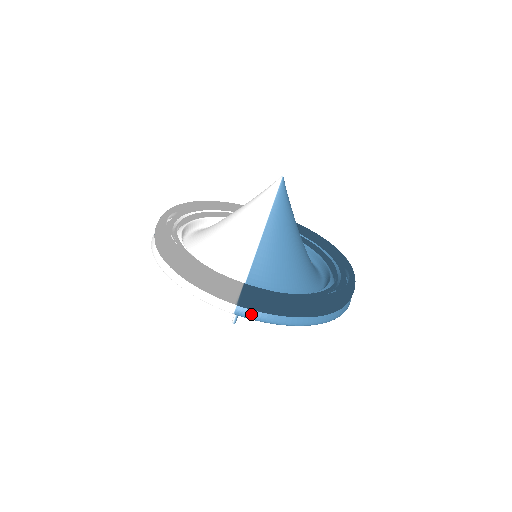
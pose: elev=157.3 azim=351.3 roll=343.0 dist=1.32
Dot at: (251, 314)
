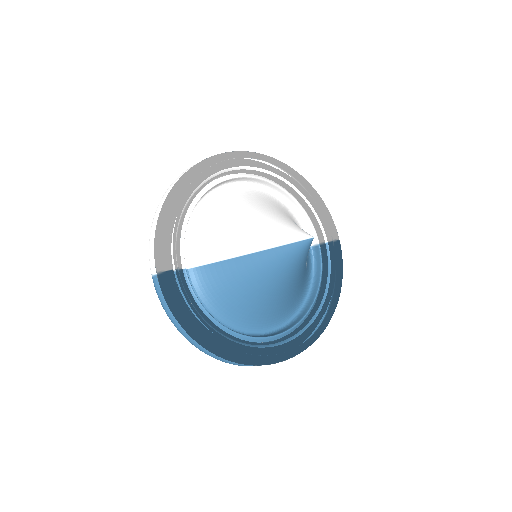
Dot at: (158, 290)
